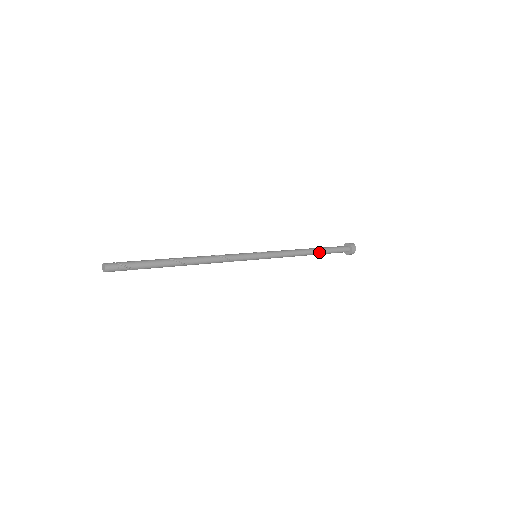
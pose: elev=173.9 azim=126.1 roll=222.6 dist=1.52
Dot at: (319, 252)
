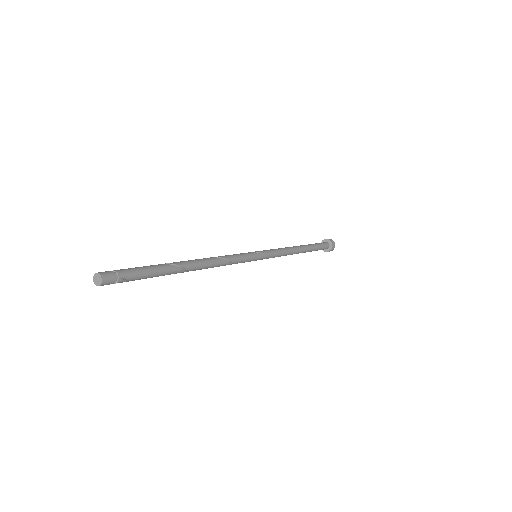
Dot at: (307, 251)
